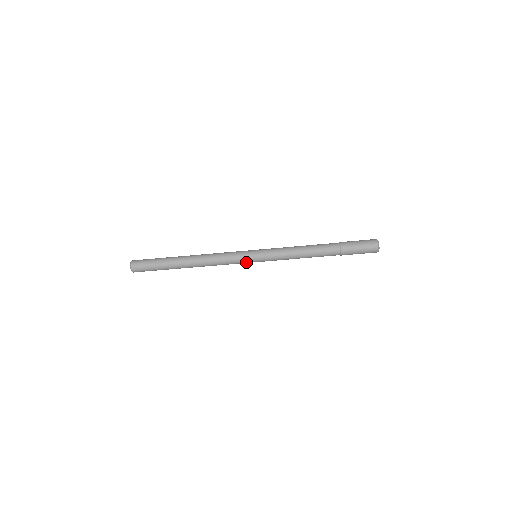
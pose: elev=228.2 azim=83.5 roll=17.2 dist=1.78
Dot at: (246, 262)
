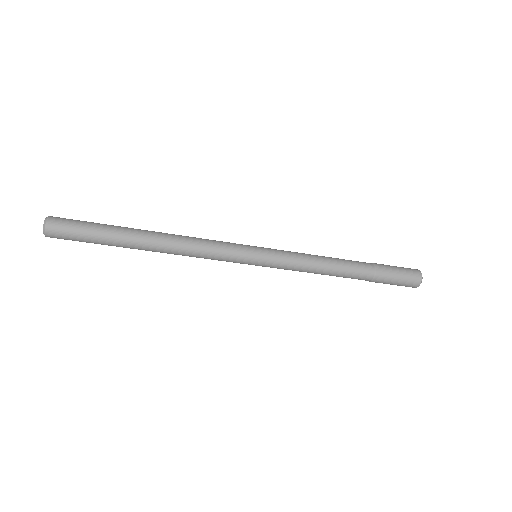
Dot at: occluded
